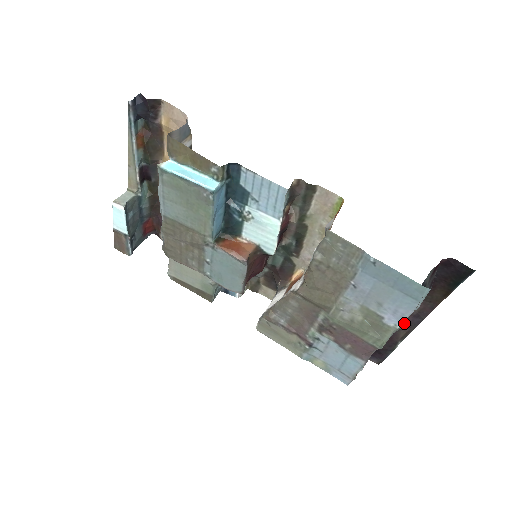
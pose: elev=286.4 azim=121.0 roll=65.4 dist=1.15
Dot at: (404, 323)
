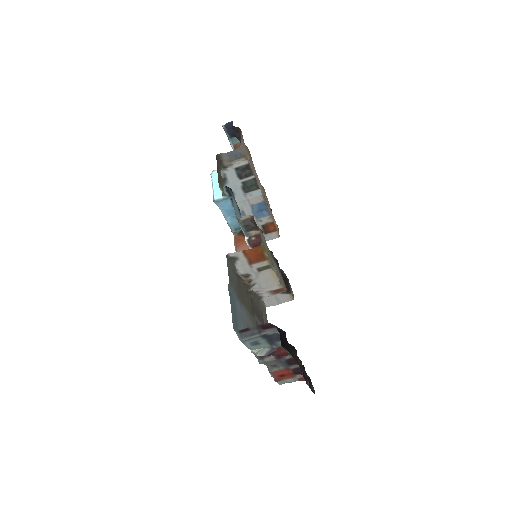
Dot at: (256, 352)
